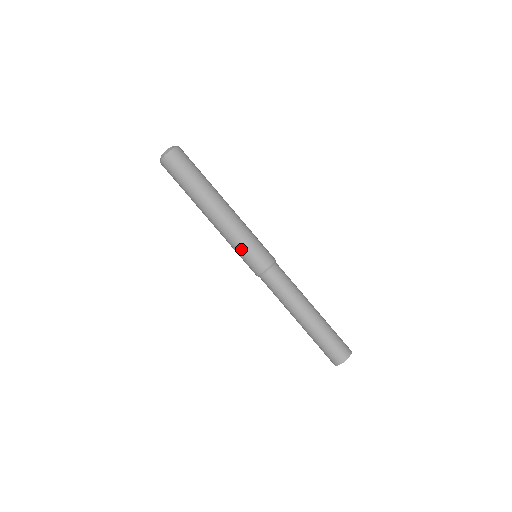
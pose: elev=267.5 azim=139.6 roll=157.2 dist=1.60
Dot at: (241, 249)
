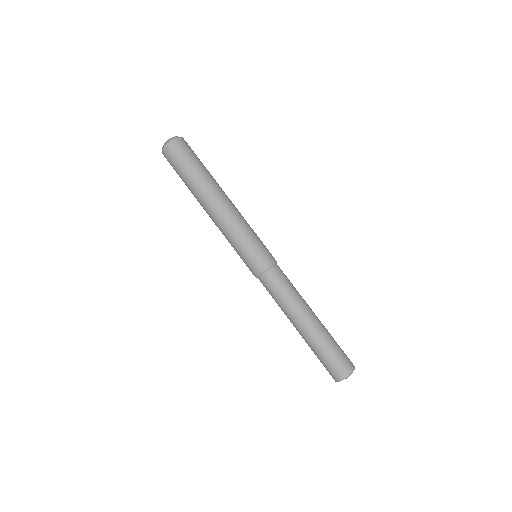
Dot at: (236, 251)
